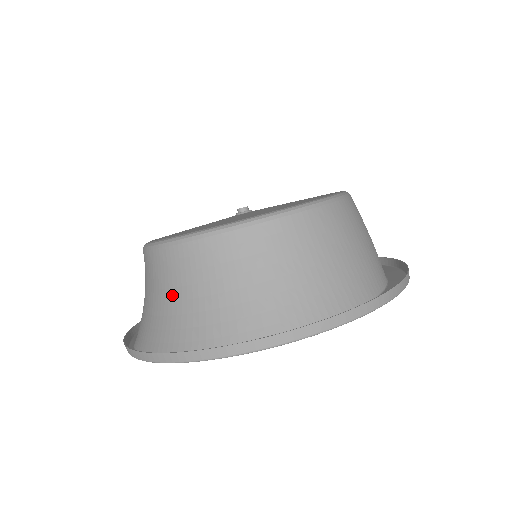
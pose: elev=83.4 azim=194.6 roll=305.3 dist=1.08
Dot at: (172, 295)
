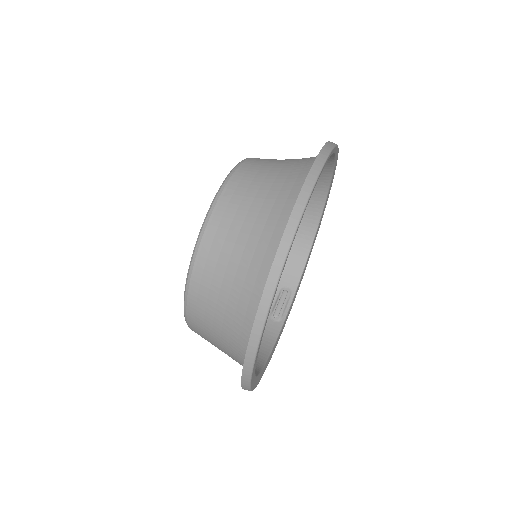
Dot at: (272, 176)
